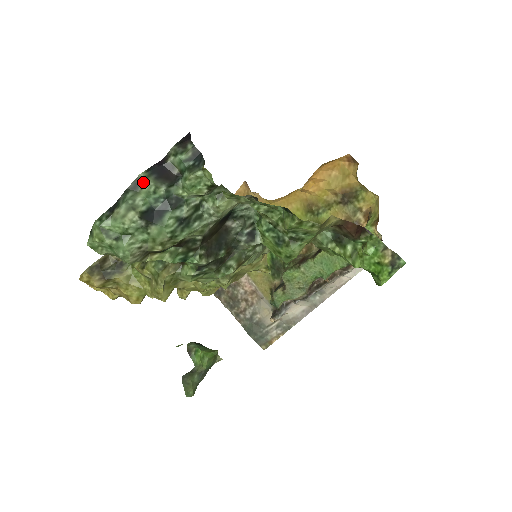
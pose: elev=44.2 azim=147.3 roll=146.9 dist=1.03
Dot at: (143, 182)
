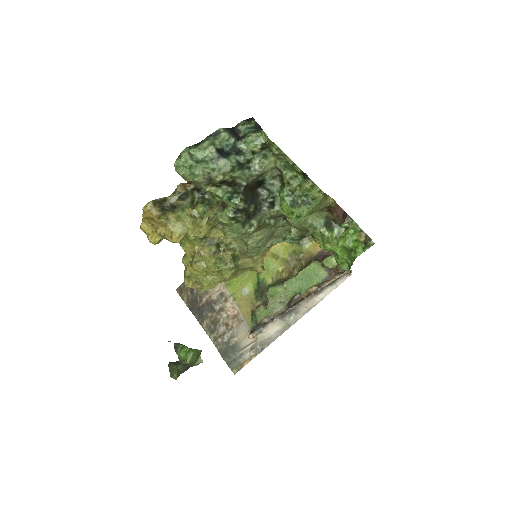
Dot at: (221, 133)
